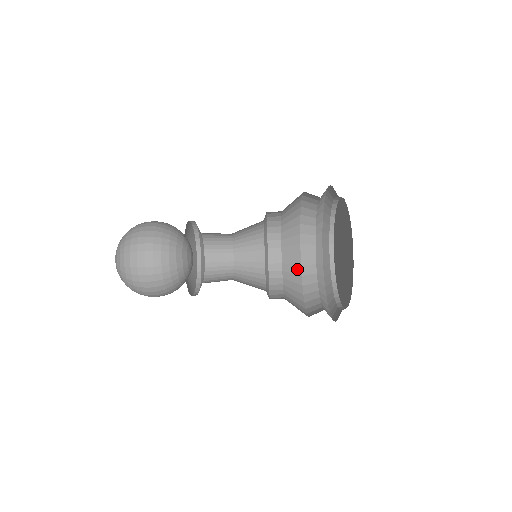
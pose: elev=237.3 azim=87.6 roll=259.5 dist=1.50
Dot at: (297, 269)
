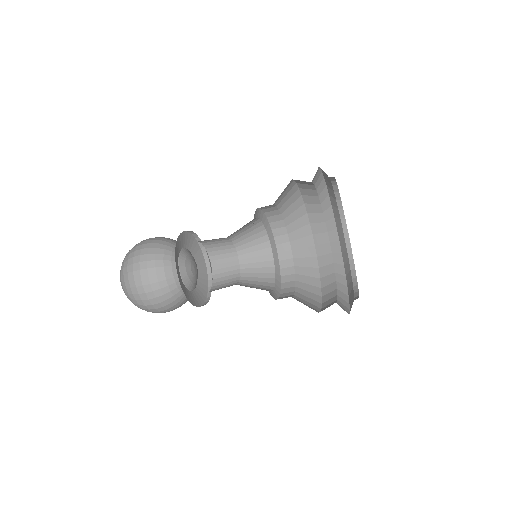
Dot at: (315, 281)
